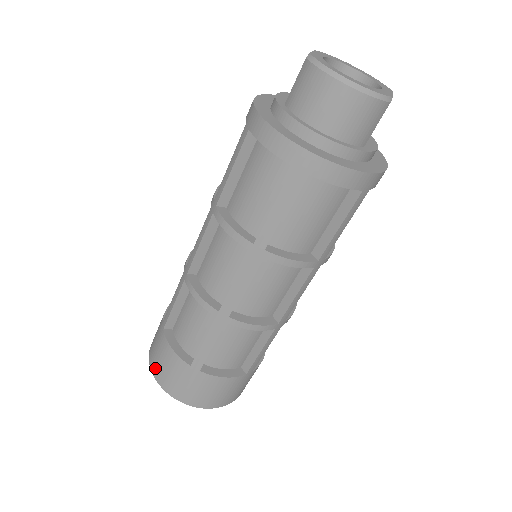
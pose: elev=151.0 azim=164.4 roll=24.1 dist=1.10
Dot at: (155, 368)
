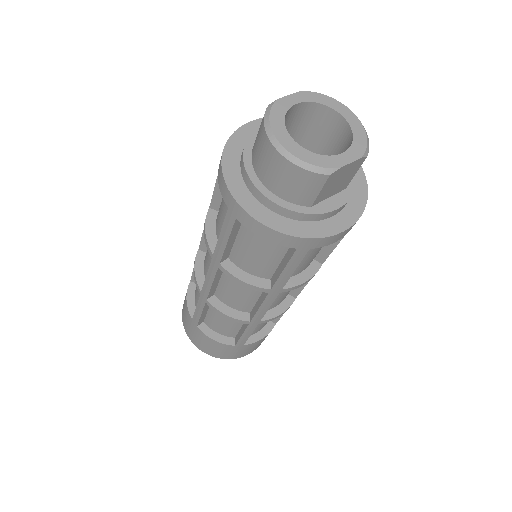
Dot at: occluded
